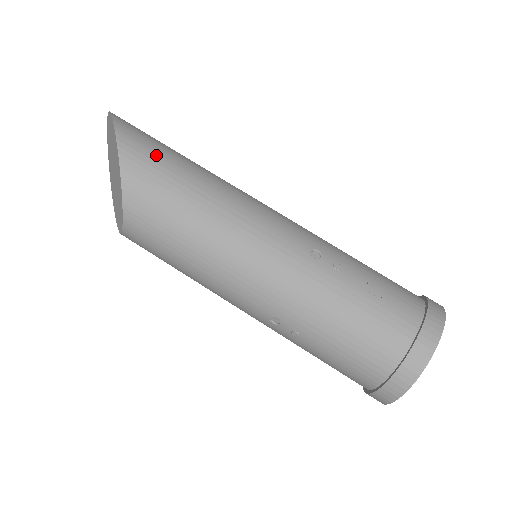
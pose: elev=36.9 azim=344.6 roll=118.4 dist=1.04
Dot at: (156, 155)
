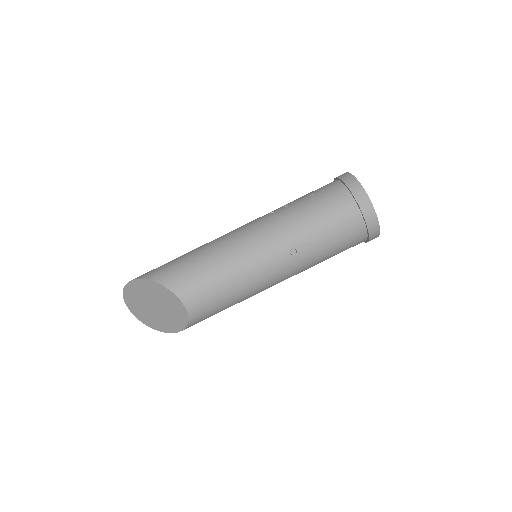
Dot at: (165, 265)
